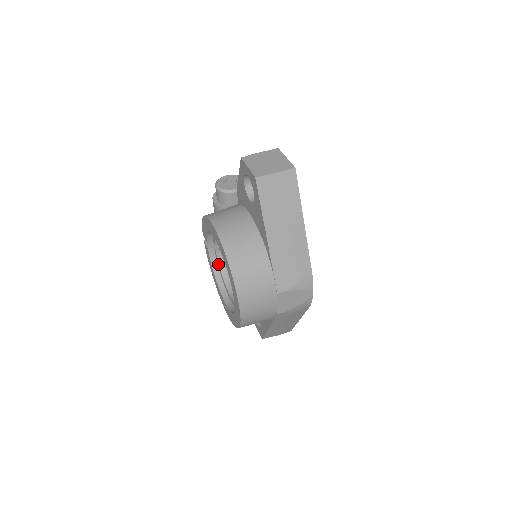
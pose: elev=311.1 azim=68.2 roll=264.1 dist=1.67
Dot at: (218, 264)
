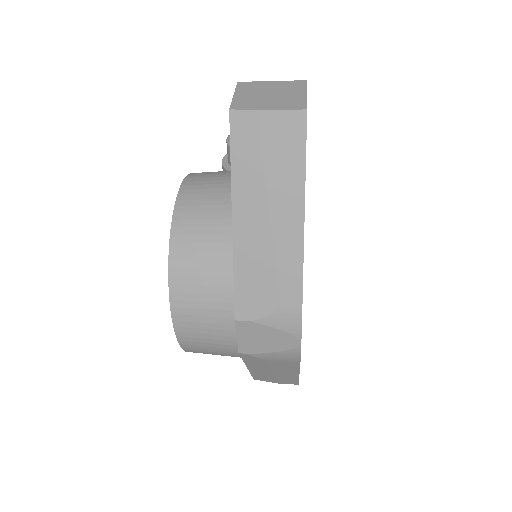
Dot at: occluded
